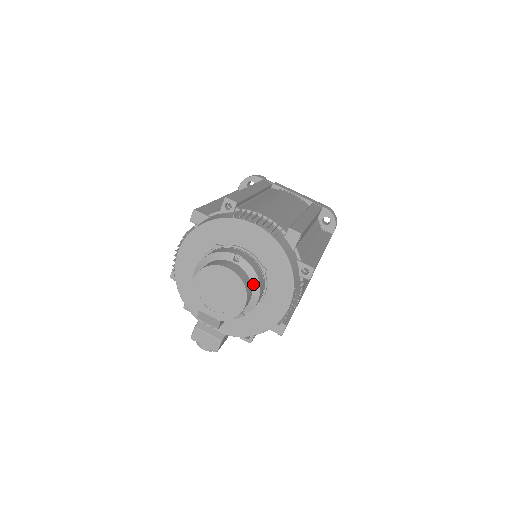
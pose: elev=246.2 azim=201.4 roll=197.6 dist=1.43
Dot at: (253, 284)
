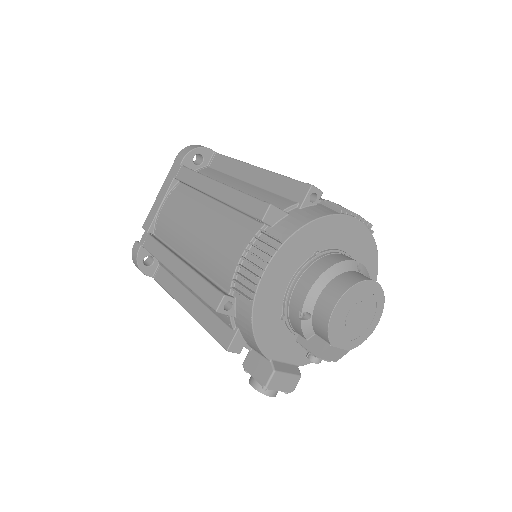
Dot at: occluded
